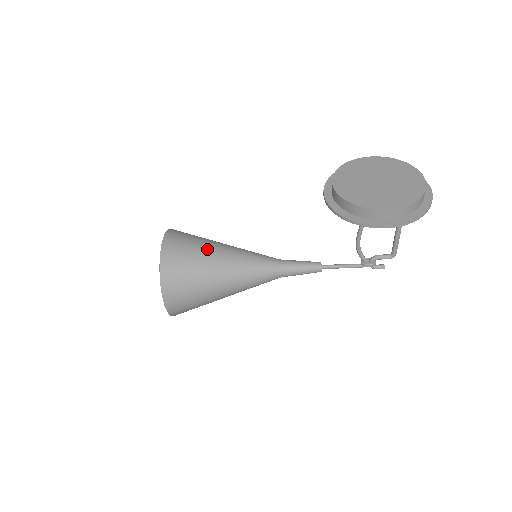
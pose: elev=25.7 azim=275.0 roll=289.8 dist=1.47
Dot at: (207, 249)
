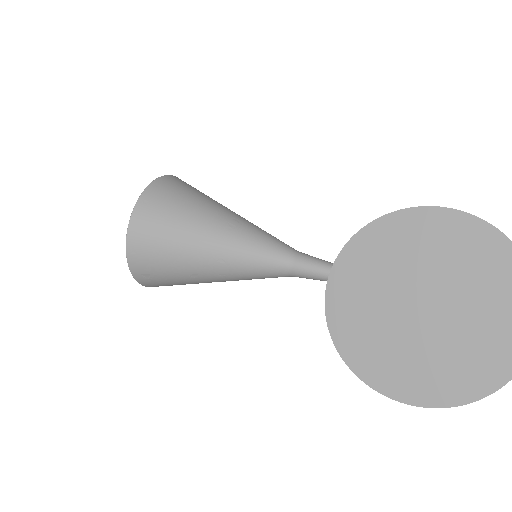
Dot at: (188, 242)
